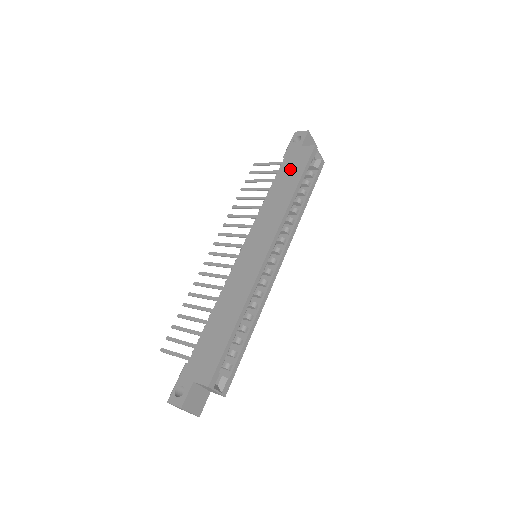
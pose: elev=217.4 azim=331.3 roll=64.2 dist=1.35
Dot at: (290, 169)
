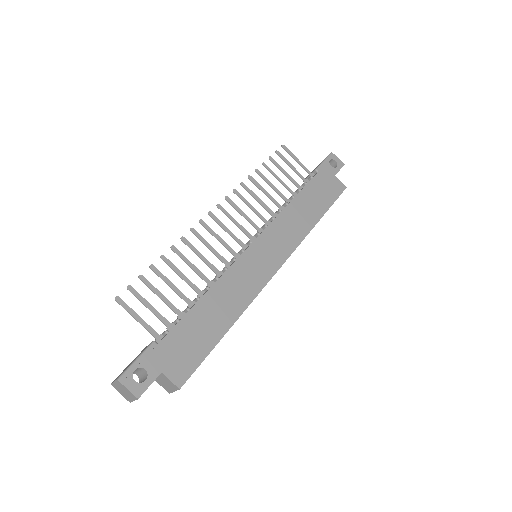
Dot at: (320, 192)
